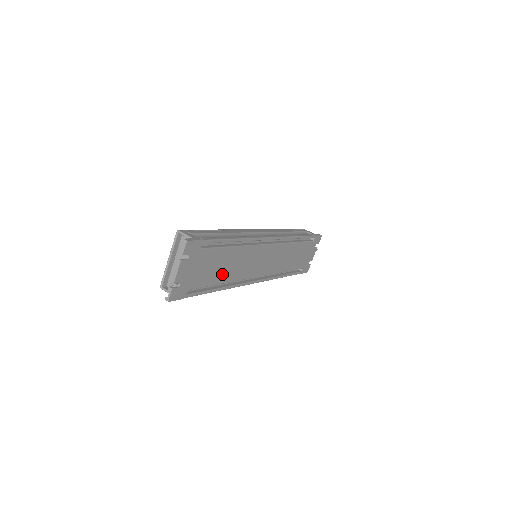
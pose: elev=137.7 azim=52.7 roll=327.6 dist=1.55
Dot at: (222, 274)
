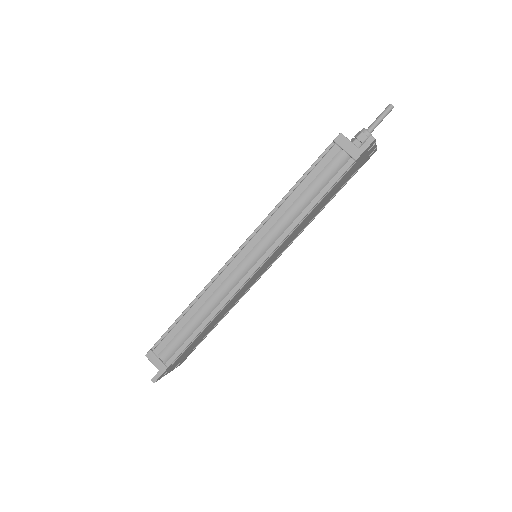
Dot at: (215, 323)
